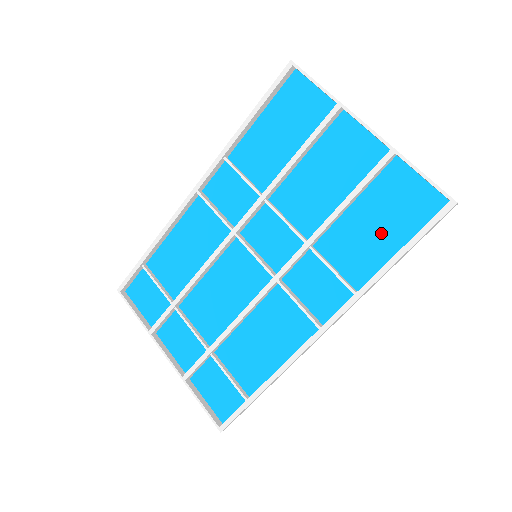
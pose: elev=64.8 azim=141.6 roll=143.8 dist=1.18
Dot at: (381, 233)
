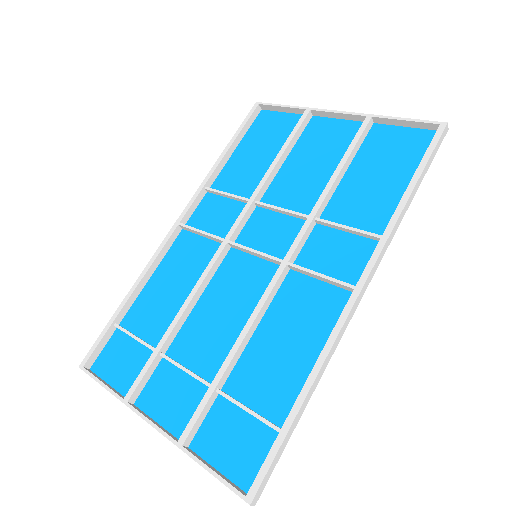
Dot at: (386, 180)
